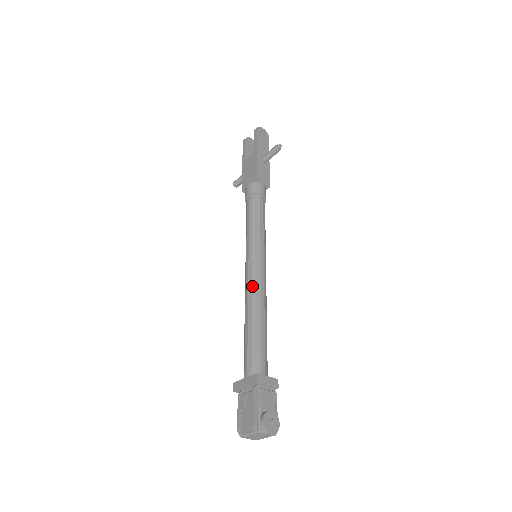
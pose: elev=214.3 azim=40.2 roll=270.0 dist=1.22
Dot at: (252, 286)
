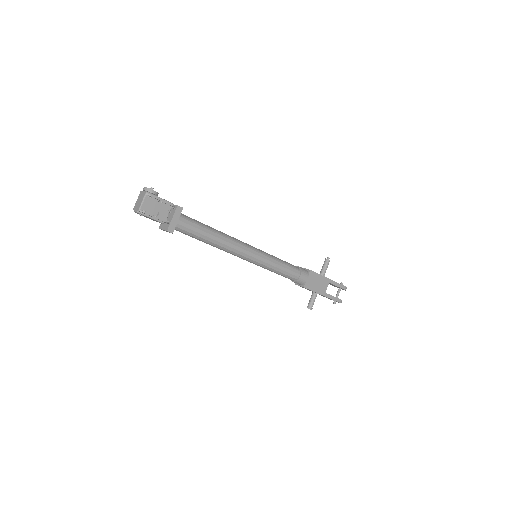
Dot at: occluded
